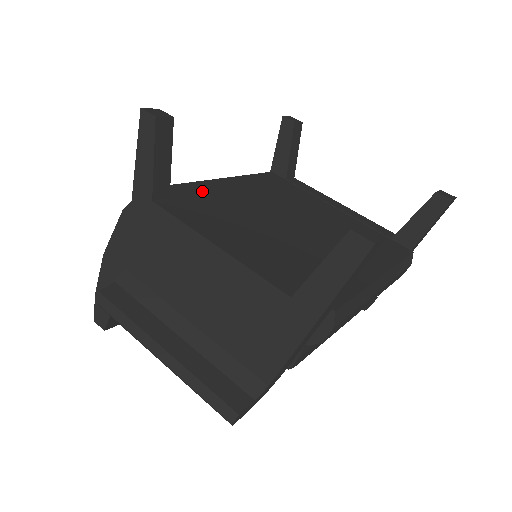
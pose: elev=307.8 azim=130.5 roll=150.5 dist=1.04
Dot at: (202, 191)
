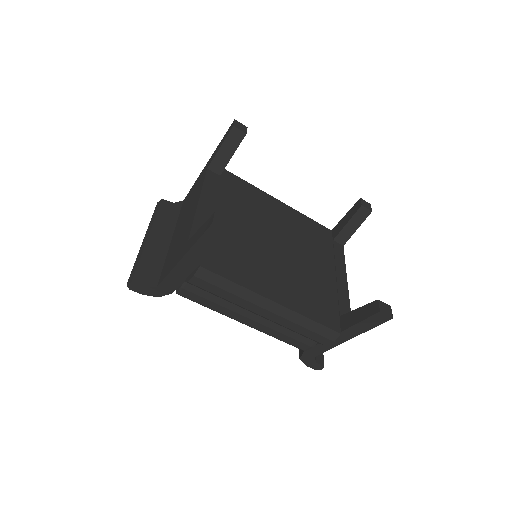
Dot at: (249, 191)
